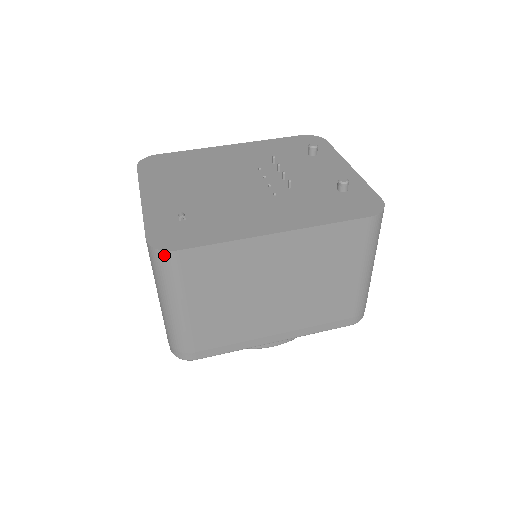
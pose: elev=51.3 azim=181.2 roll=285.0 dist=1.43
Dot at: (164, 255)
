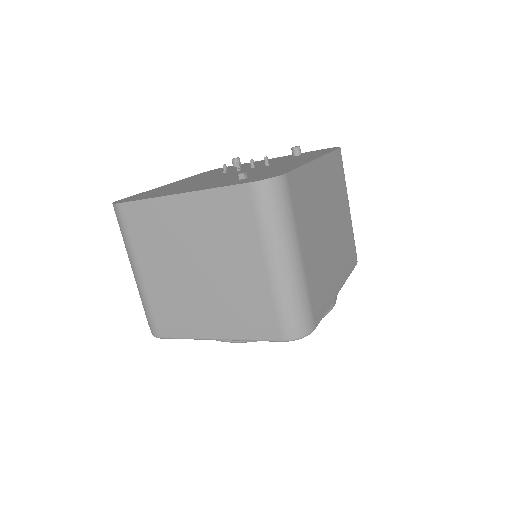
Dot at: (279, 182)
